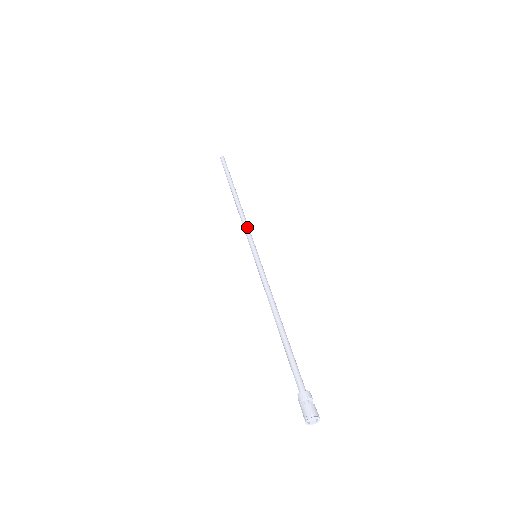
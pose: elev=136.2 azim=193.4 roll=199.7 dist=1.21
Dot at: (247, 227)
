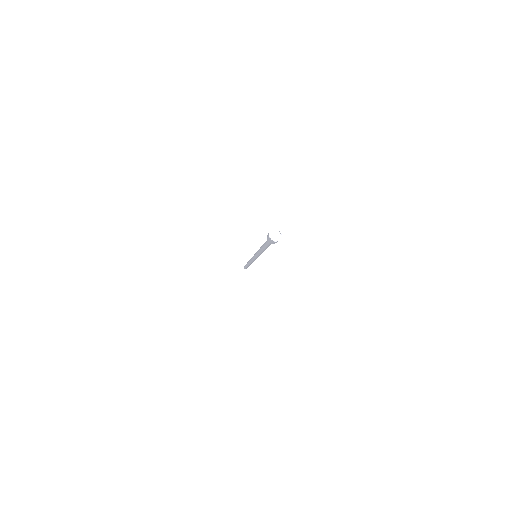
Dot at: occluded
